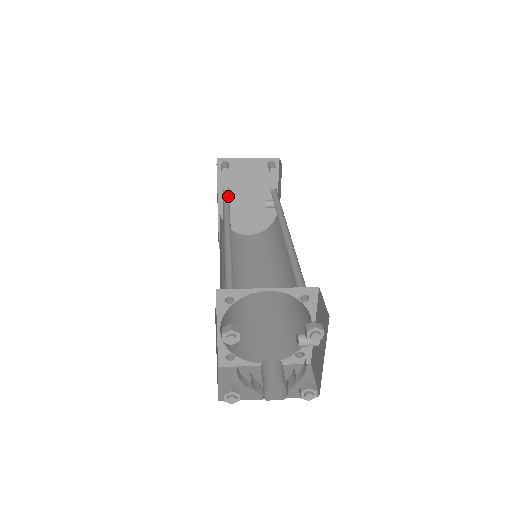
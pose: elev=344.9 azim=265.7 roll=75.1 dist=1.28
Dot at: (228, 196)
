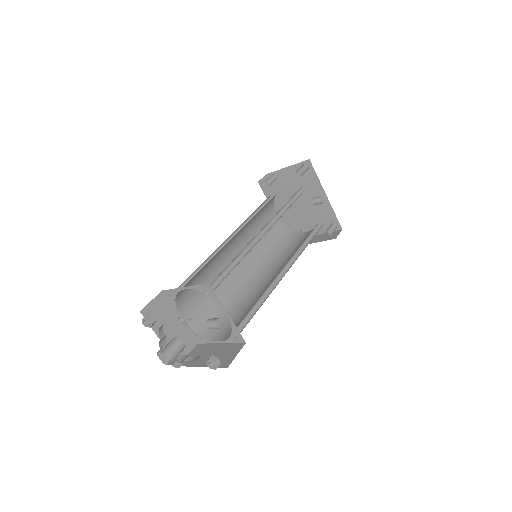
Dot at: (266, 206)
